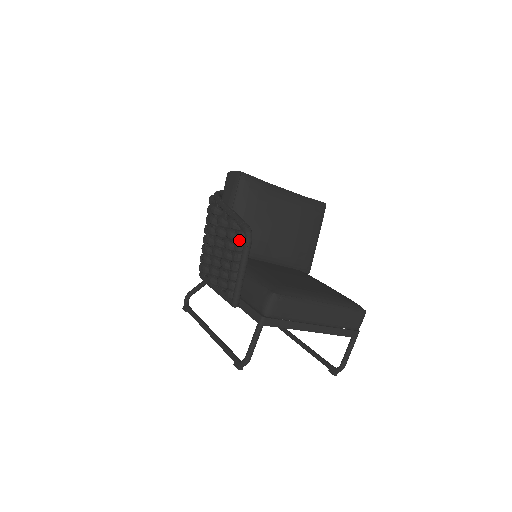
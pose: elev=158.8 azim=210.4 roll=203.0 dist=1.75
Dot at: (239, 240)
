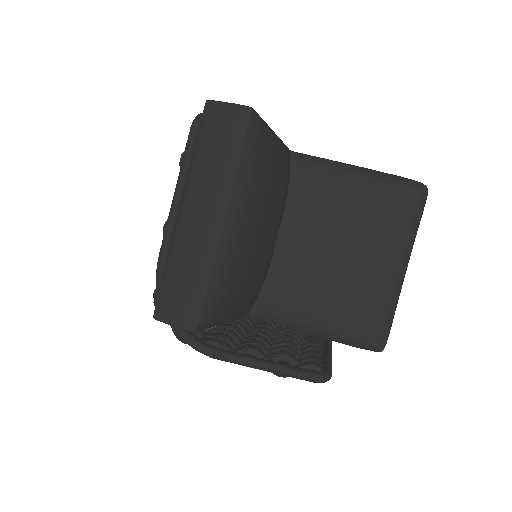
Dot at: occluded
